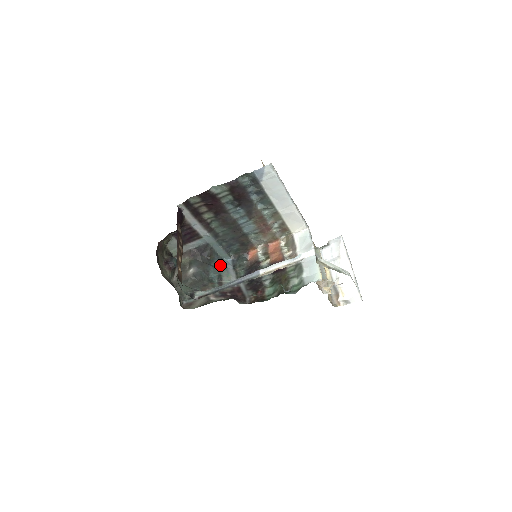
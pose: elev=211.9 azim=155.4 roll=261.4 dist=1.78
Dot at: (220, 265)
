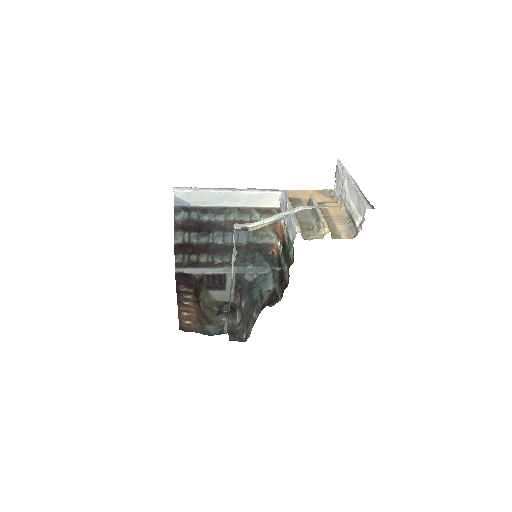
Dot at: (261, 281)
